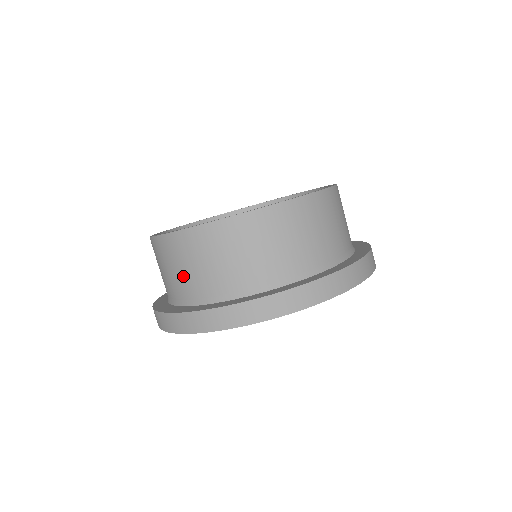
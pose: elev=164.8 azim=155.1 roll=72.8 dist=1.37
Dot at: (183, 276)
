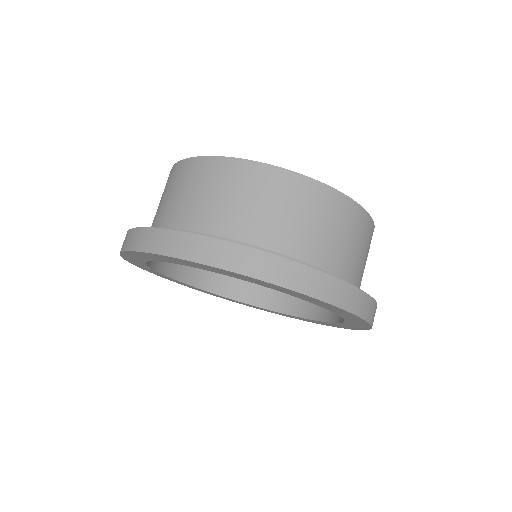
Dot at: (158, 208)
